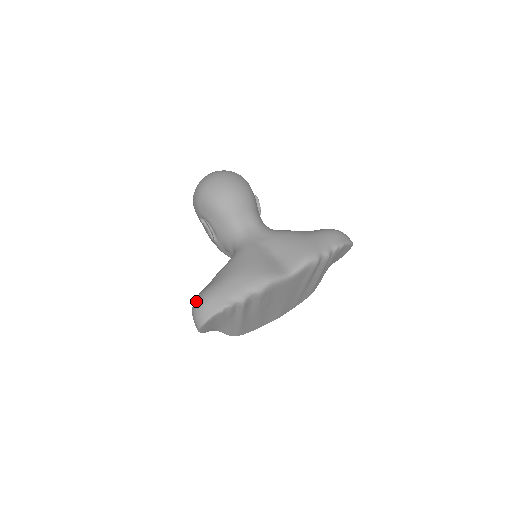
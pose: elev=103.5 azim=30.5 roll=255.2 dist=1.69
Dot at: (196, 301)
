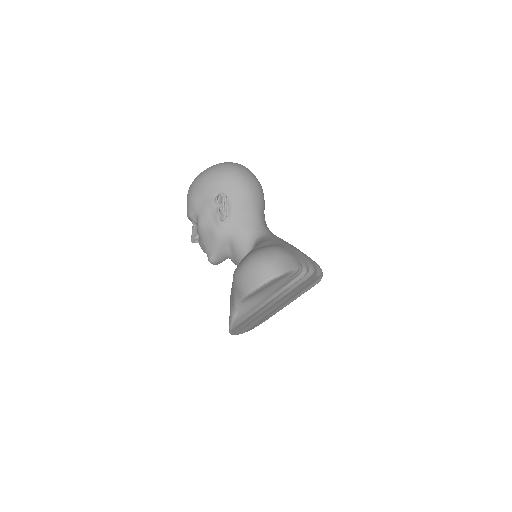
Dot at: (267, 252)
